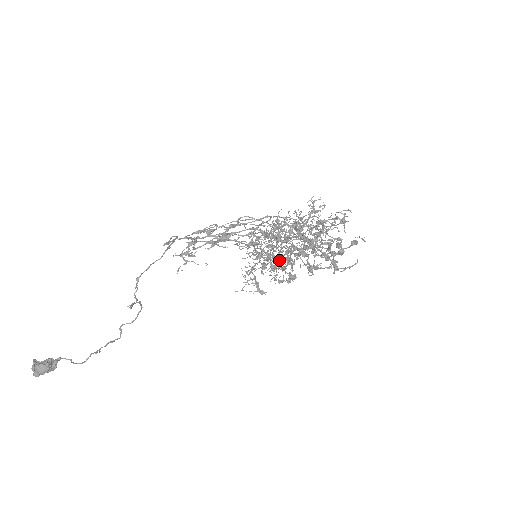
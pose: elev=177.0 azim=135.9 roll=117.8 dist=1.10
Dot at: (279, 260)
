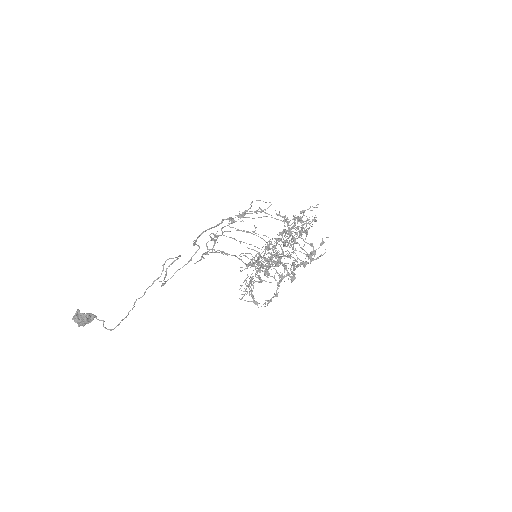
Dot at: occluded
